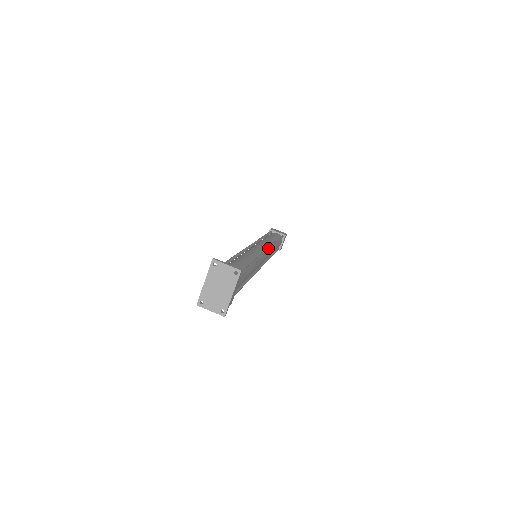
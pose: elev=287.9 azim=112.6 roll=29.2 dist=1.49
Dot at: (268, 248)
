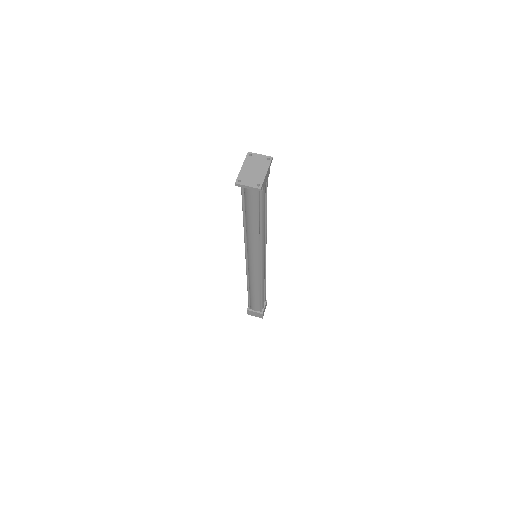
Dot at: (265, 256)
